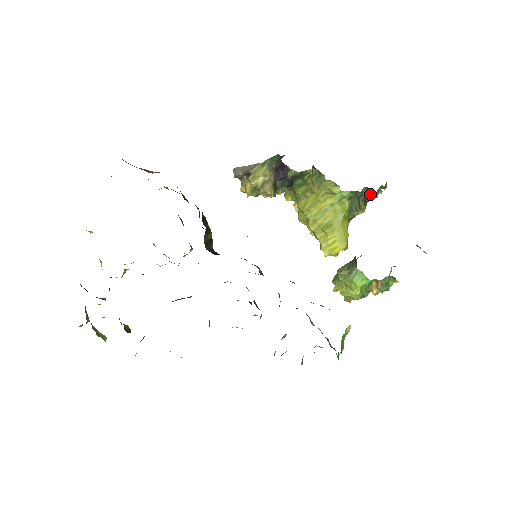
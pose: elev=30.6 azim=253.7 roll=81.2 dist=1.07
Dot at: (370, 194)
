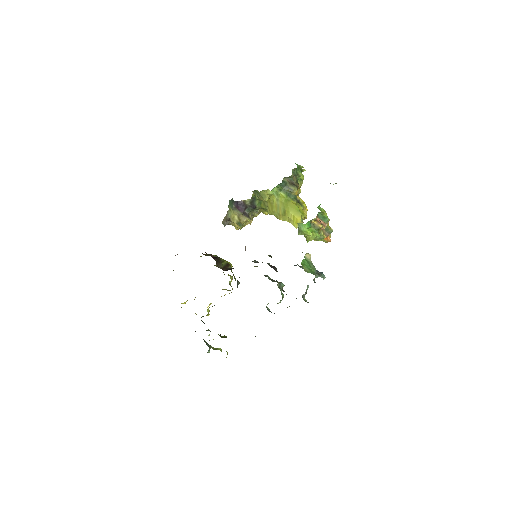
Dot at: (291, 178)
